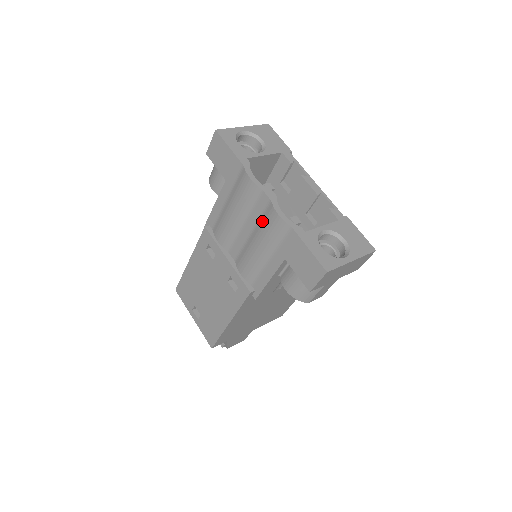
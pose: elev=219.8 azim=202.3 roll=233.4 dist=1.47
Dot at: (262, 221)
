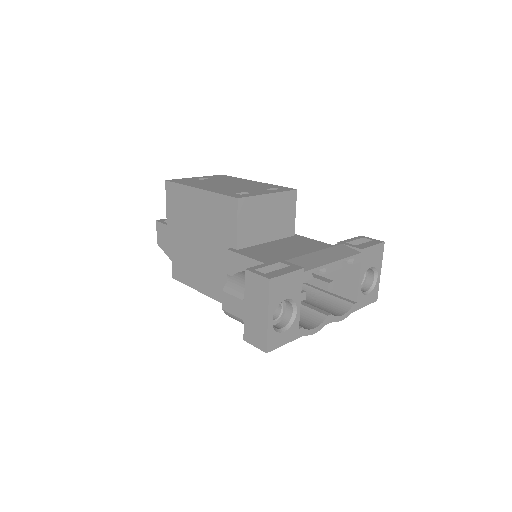
Dot at: occluded
